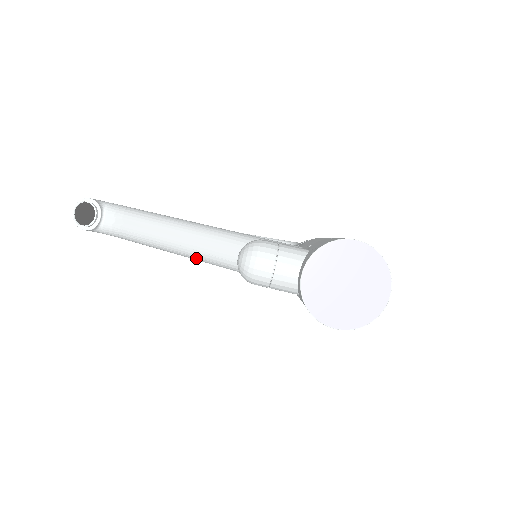
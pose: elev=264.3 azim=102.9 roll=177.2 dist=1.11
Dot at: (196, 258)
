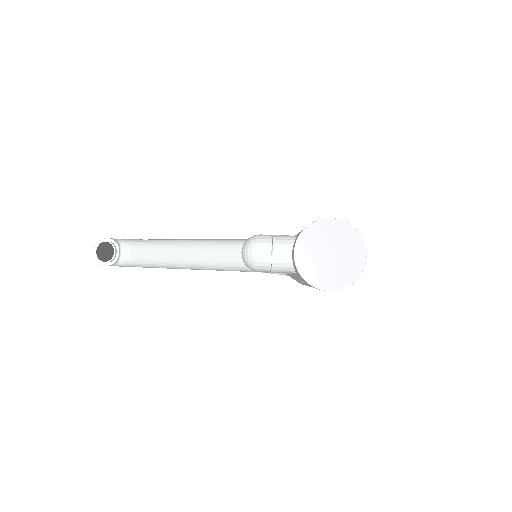
Dot at: (206, 268)
